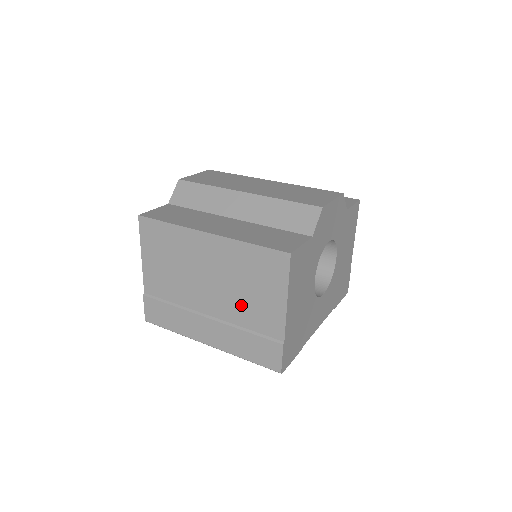
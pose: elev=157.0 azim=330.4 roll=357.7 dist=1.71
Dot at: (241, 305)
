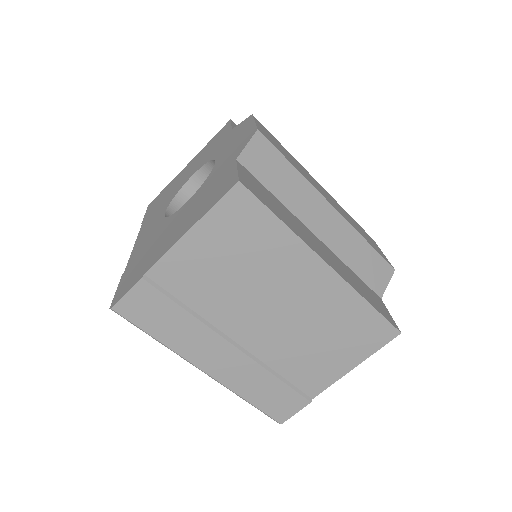
Dot at: (296, 351)
